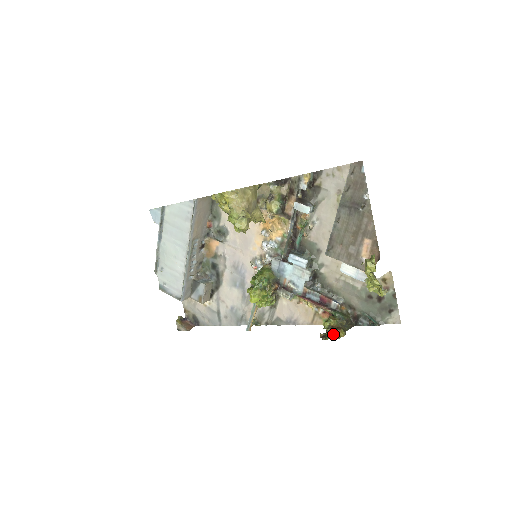
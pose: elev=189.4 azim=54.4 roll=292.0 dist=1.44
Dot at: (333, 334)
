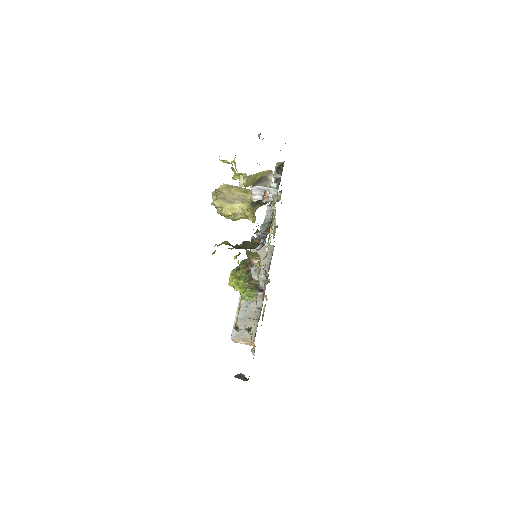
Dot at: (217, 246)
